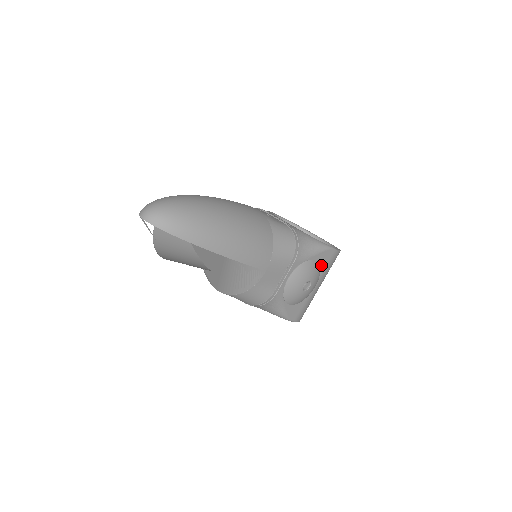
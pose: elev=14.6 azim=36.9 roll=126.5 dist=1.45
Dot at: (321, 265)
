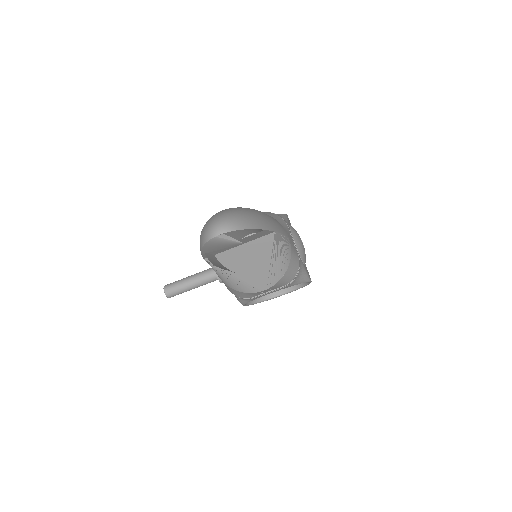
Dot at: occluded
